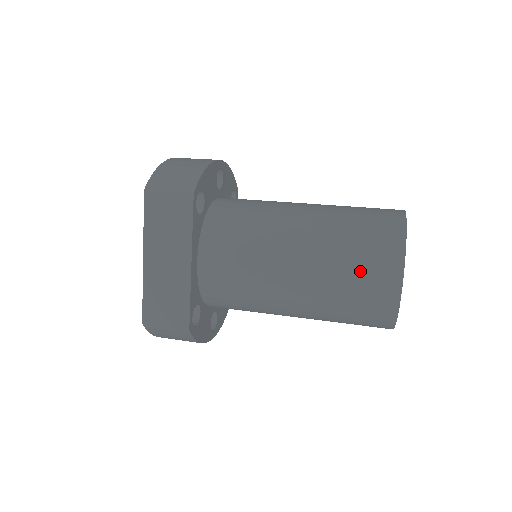
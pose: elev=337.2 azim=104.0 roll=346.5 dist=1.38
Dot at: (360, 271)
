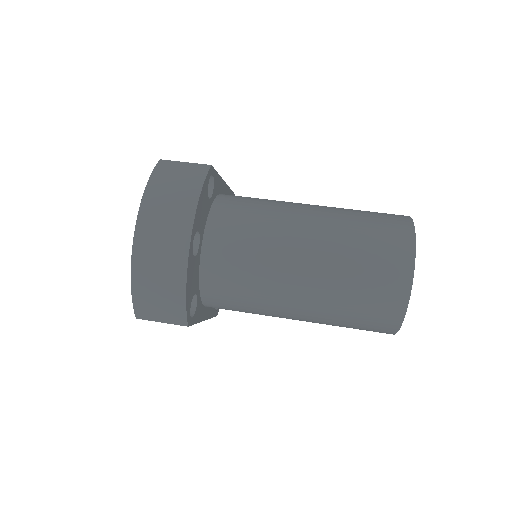
Dot at: occluded
